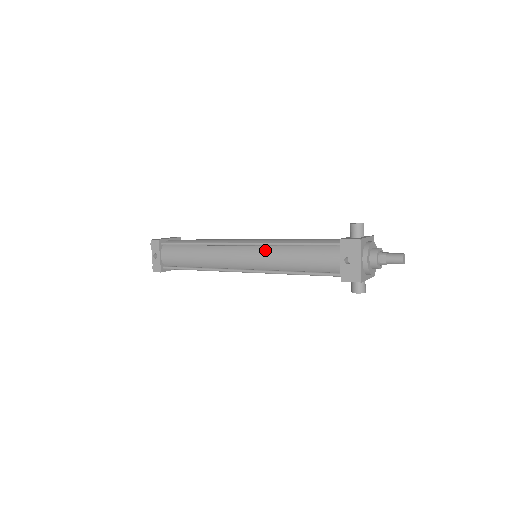
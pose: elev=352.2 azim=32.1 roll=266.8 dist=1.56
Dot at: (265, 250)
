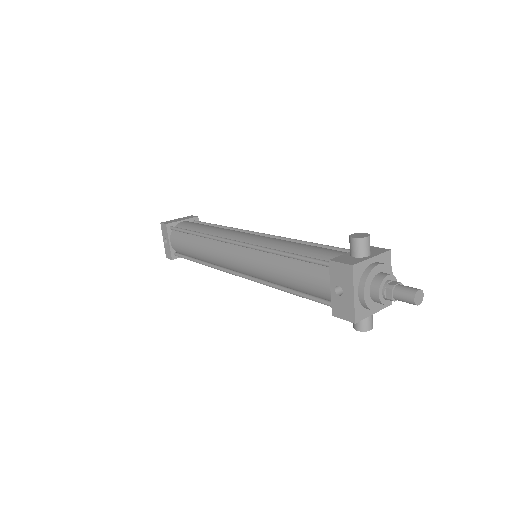
Dot at: (256, 255)
